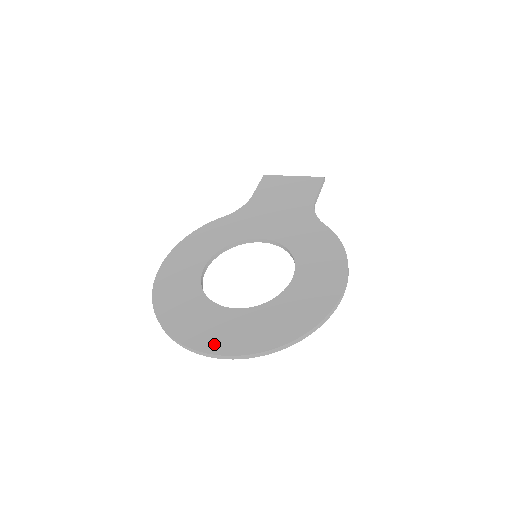
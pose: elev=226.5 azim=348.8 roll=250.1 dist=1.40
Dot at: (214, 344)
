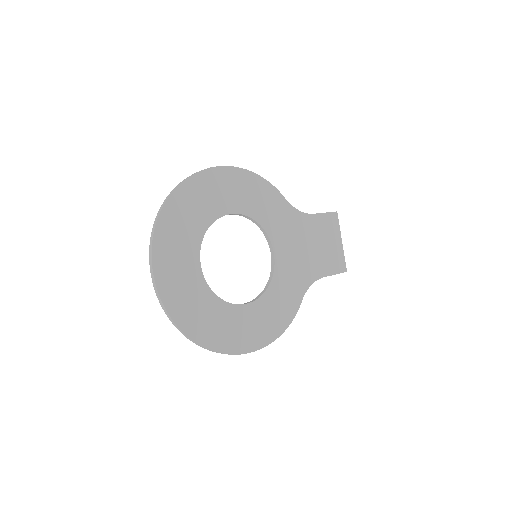
Dot at: (164, 274)
